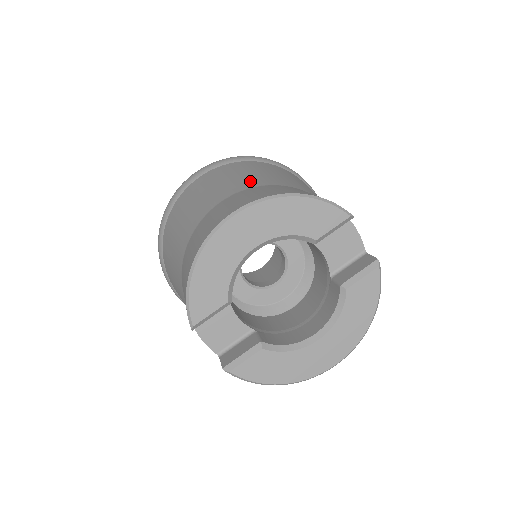
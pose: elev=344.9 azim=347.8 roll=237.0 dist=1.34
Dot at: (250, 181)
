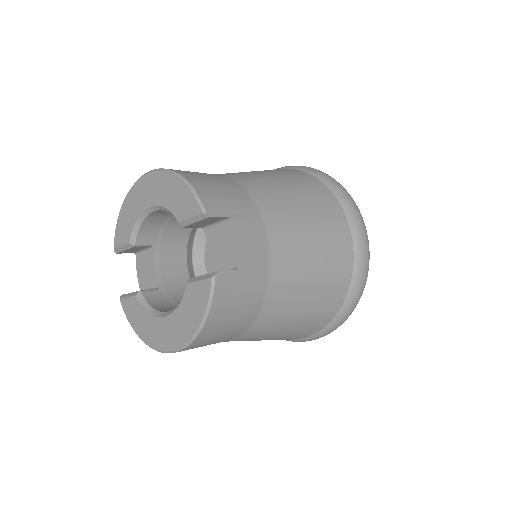
Dot at: (235, 173)
